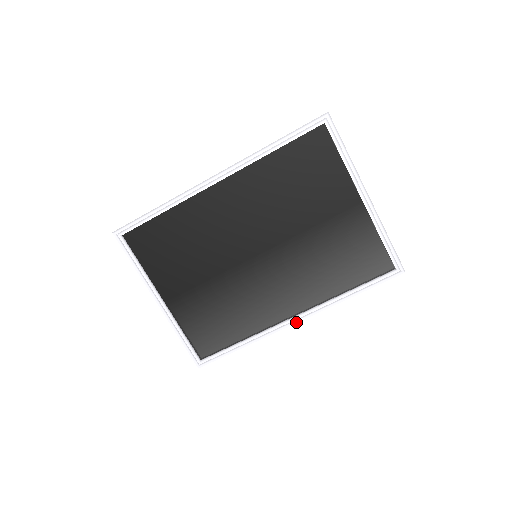
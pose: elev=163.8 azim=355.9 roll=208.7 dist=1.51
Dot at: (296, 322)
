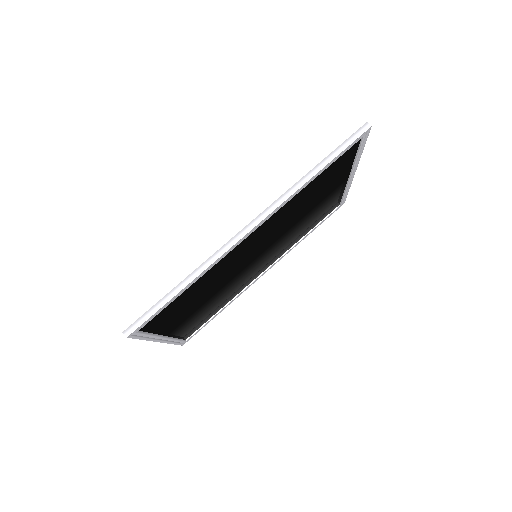
Dot at: occluded
